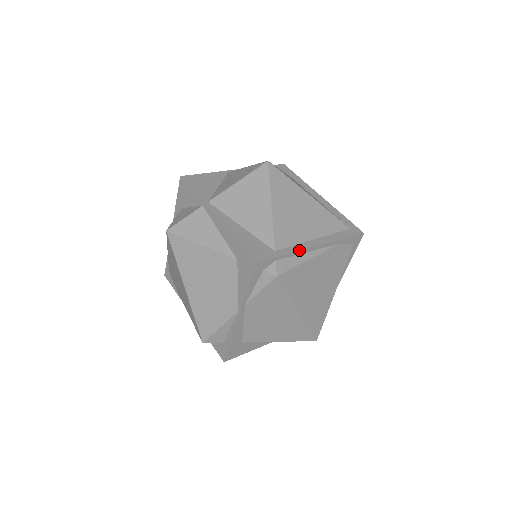
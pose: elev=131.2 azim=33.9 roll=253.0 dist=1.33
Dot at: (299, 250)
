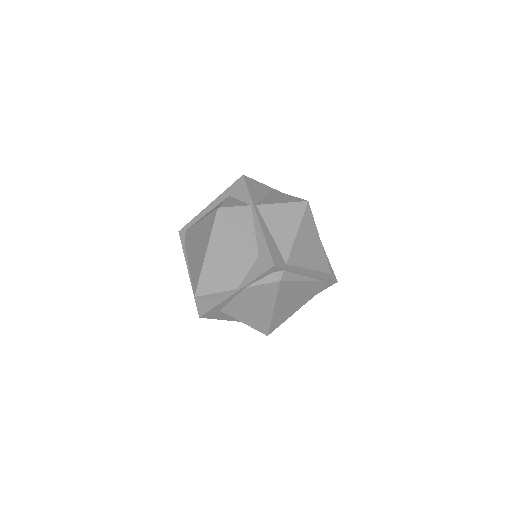
Dot at: (300, 271)
